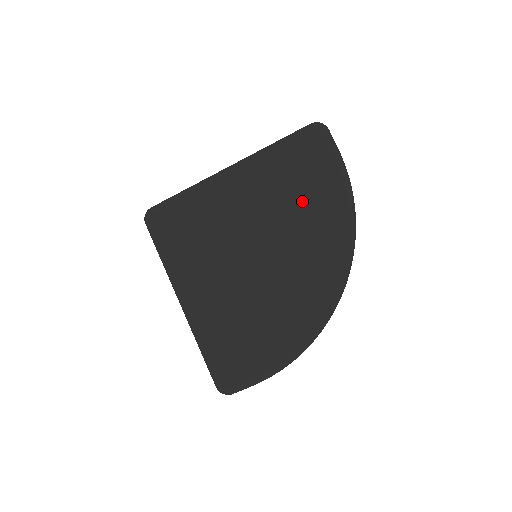
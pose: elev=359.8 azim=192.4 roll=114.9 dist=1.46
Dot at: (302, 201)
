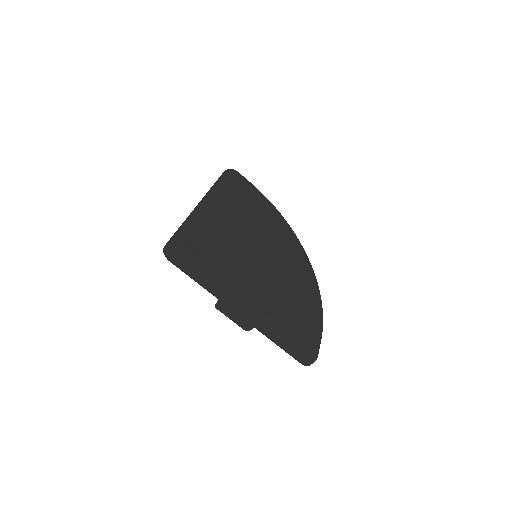
Dot at: (259, 210)
